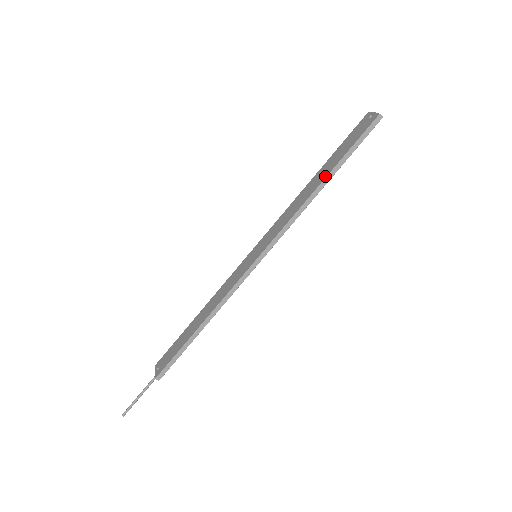
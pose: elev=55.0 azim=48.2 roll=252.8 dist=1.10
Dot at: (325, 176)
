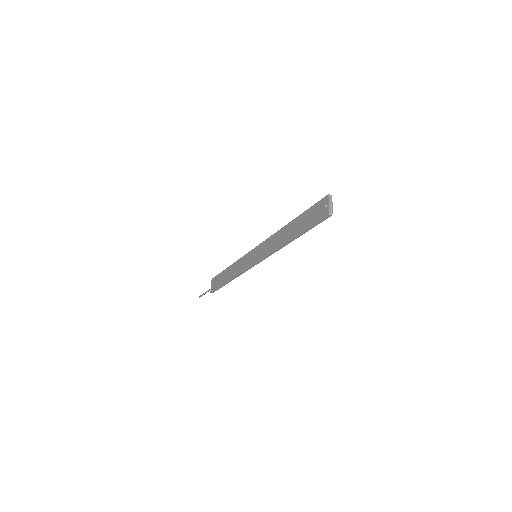
Dot at: (292, 236)
